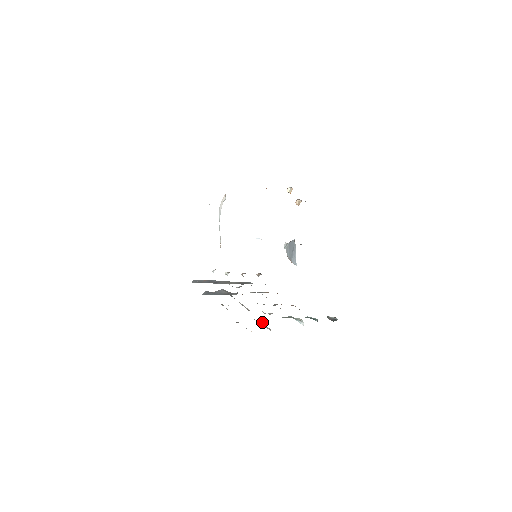
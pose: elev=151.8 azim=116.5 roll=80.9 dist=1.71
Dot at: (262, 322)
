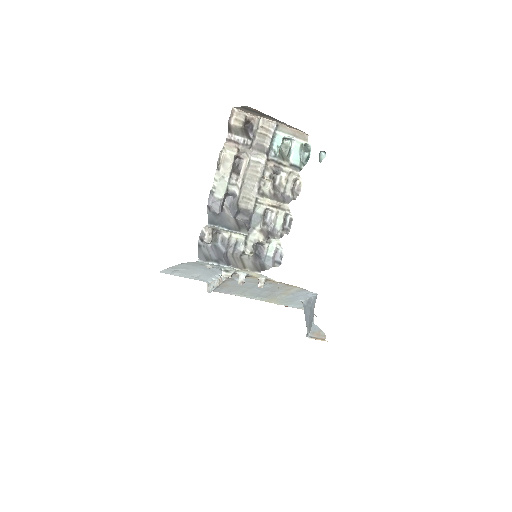
Dot at: (251, 130)
